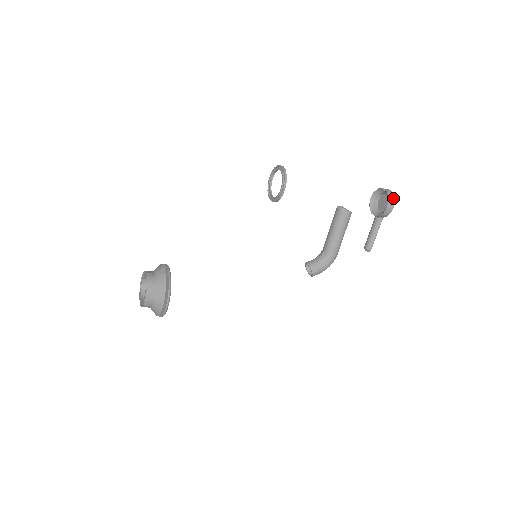
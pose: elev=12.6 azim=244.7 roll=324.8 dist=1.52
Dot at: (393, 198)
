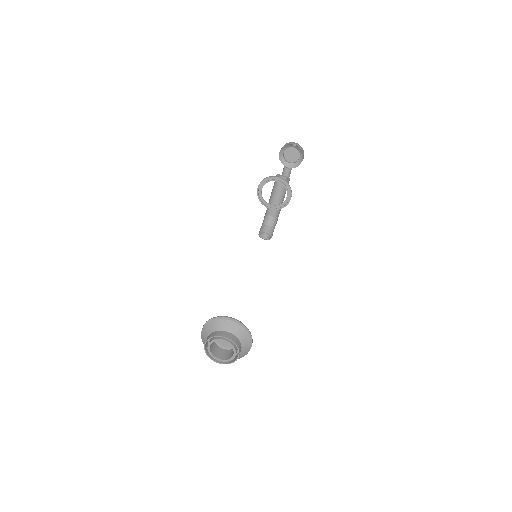
Dot at: (303, 150)
